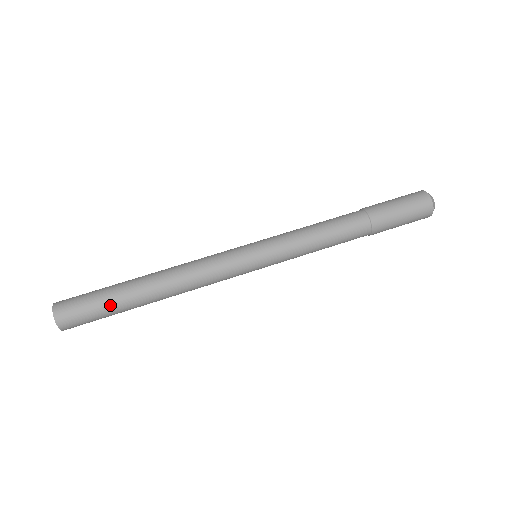
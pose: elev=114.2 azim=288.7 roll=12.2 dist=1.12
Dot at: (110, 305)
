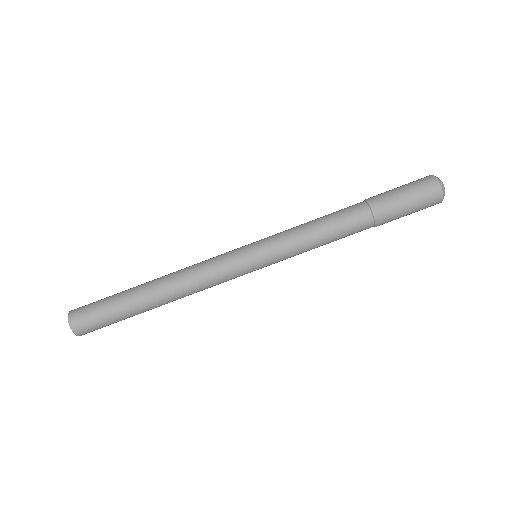
Dot at: (121, 316)
